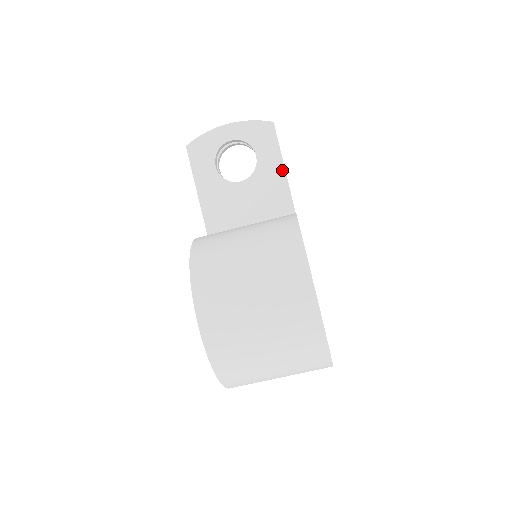
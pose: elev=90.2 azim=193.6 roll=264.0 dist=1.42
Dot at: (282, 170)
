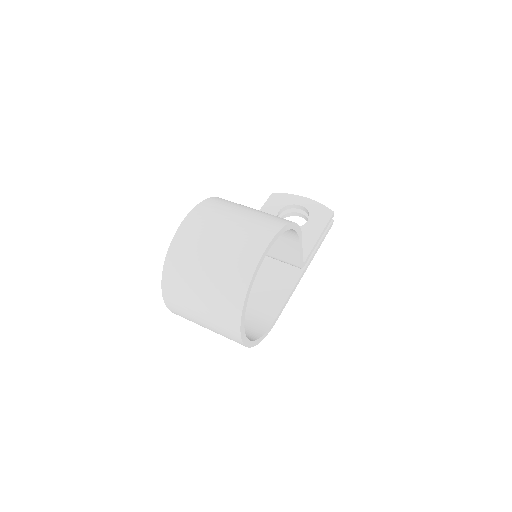
Dot at: (317, 237)
